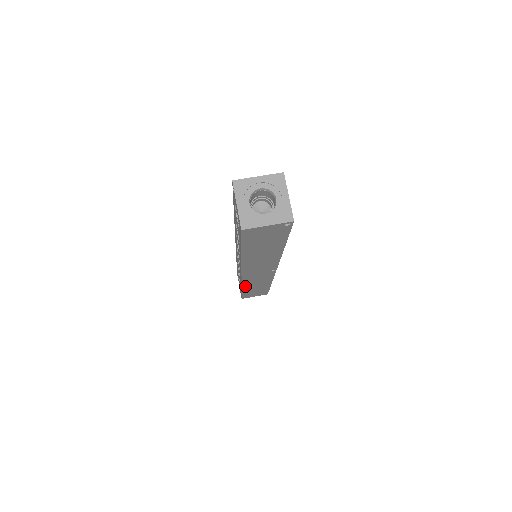
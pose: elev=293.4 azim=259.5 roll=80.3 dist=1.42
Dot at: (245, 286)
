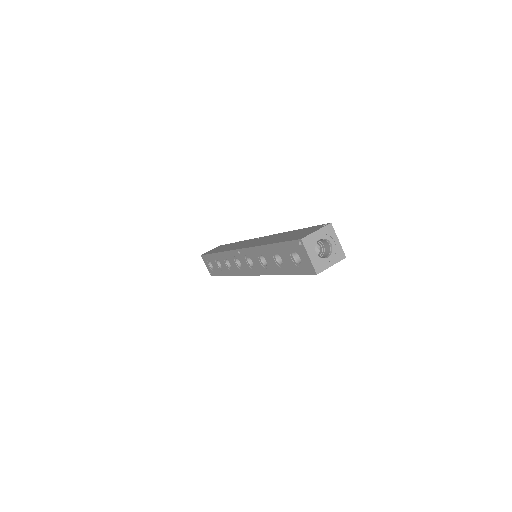
Dot at: occluded
